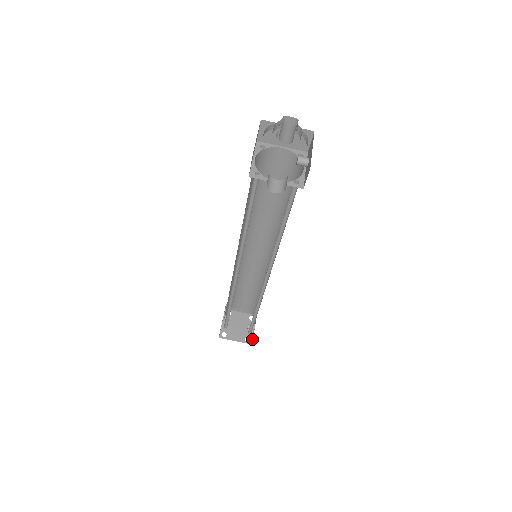
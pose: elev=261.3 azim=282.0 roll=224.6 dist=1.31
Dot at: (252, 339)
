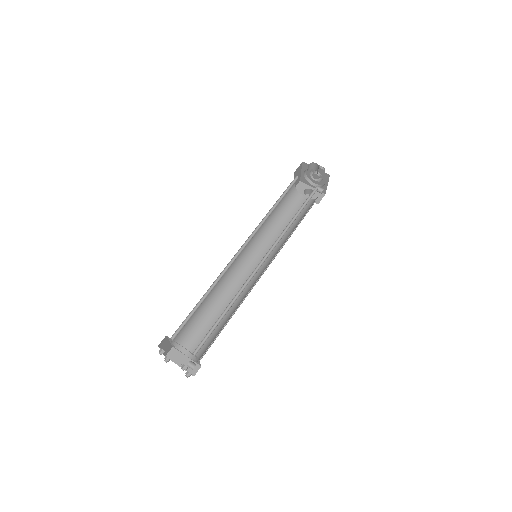
Dot at: occluded
